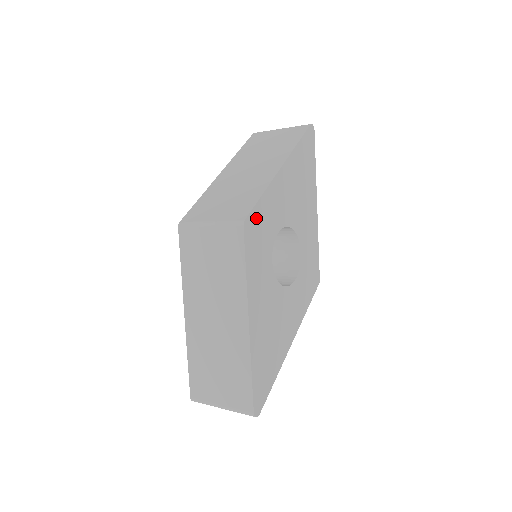
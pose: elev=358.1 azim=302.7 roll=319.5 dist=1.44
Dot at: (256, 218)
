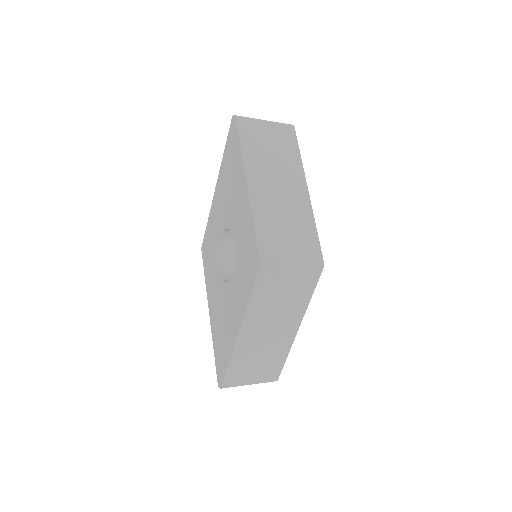
Dot at: occluded
